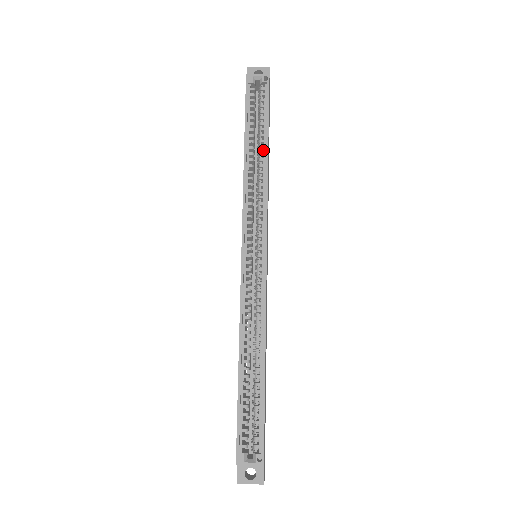
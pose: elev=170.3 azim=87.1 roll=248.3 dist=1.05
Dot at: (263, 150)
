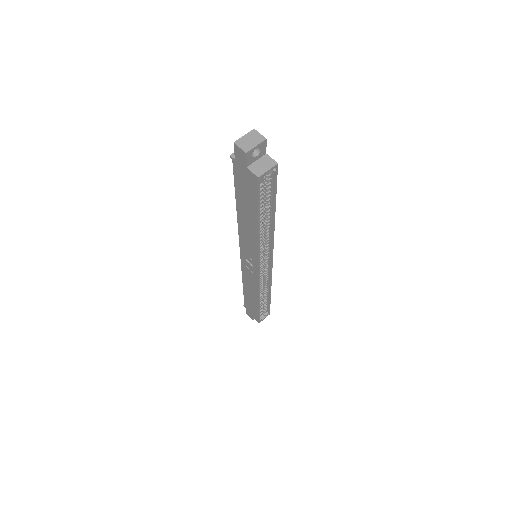
Dot at: (267, 213)
